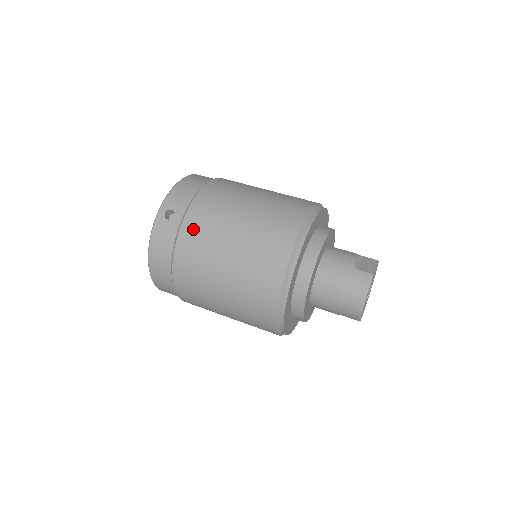
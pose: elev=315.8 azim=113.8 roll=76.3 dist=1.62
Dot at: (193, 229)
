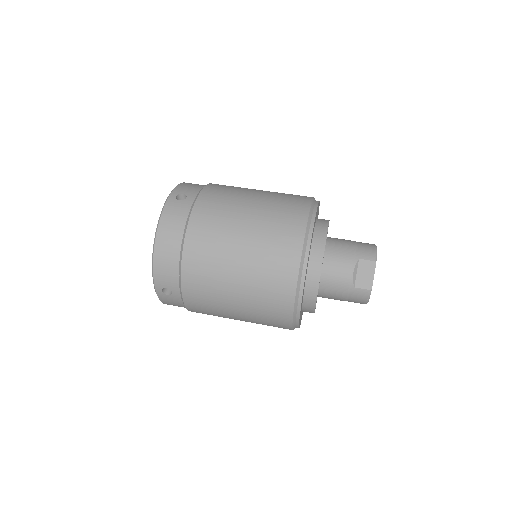
Dot at: (196, 304)
